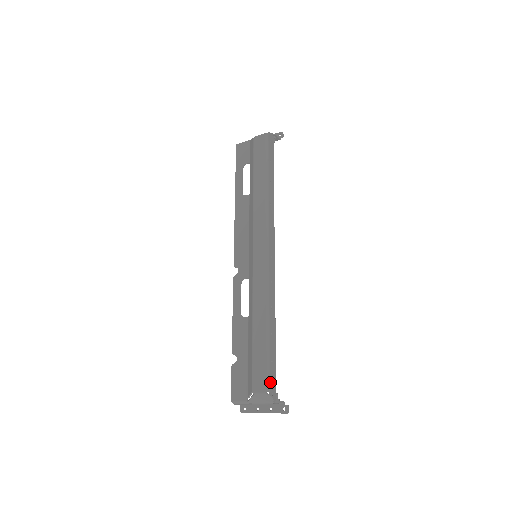
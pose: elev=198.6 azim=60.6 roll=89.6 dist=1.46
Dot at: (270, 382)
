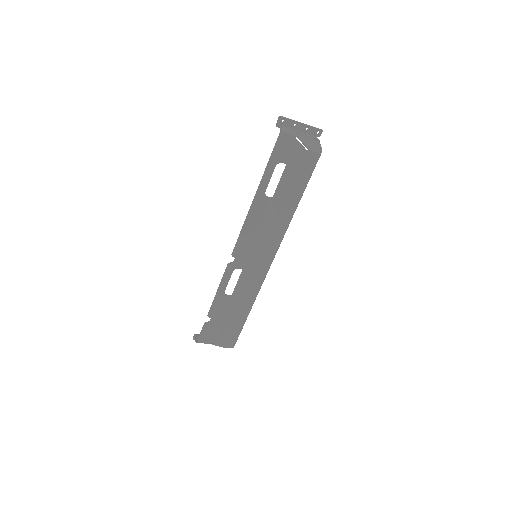
Dot at: occluded
